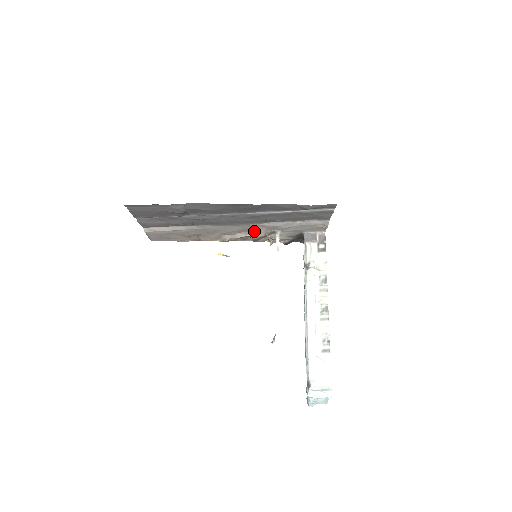
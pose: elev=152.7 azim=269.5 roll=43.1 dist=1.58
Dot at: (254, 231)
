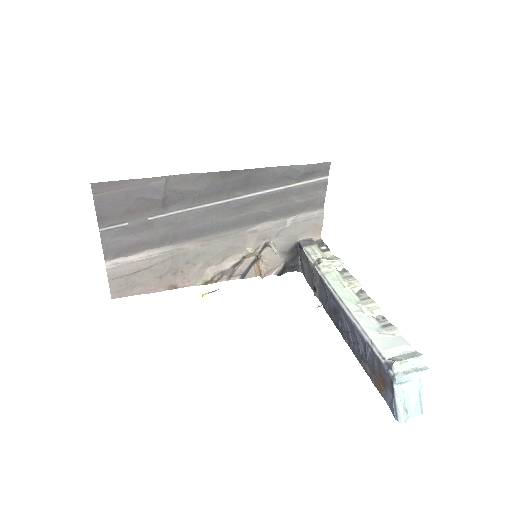
Dot at: (243, 249)
